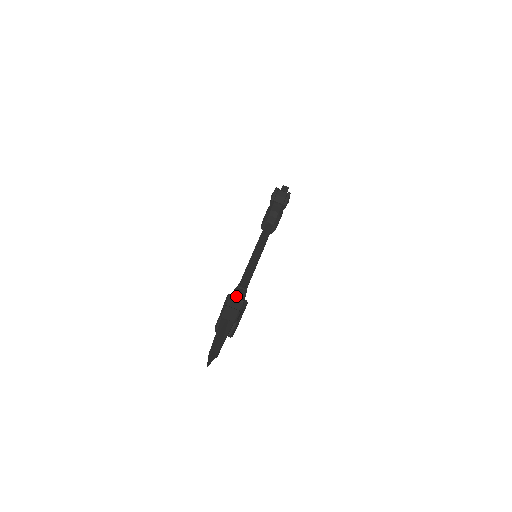
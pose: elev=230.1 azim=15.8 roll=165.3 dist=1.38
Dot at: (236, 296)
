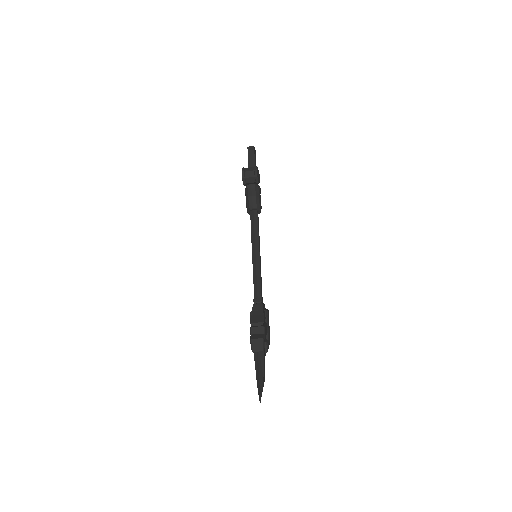
Dot at: (256, 319)
